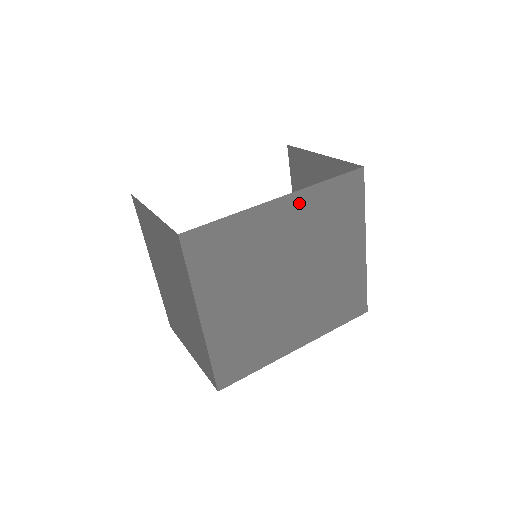
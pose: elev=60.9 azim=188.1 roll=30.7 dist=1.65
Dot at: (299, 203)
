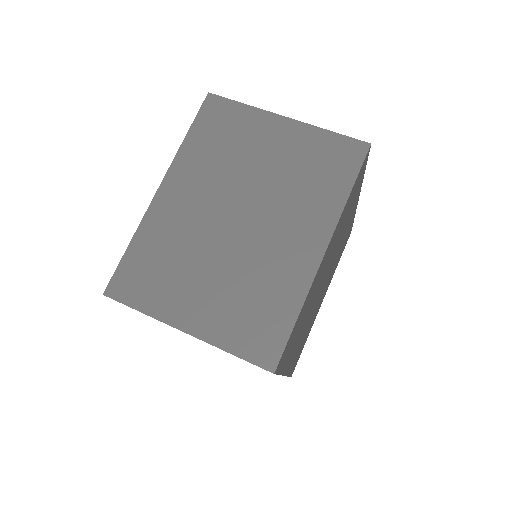
Dot at: (352, 217)
